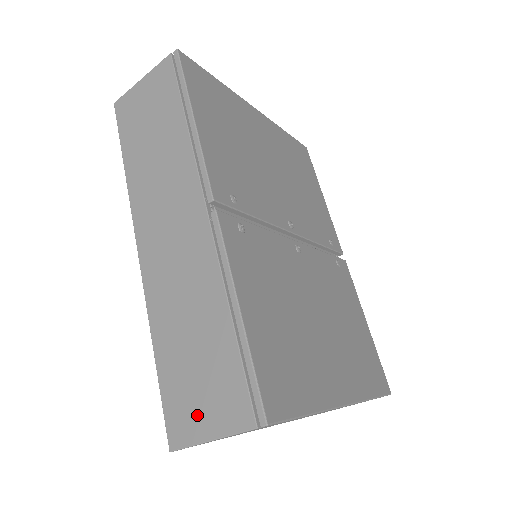
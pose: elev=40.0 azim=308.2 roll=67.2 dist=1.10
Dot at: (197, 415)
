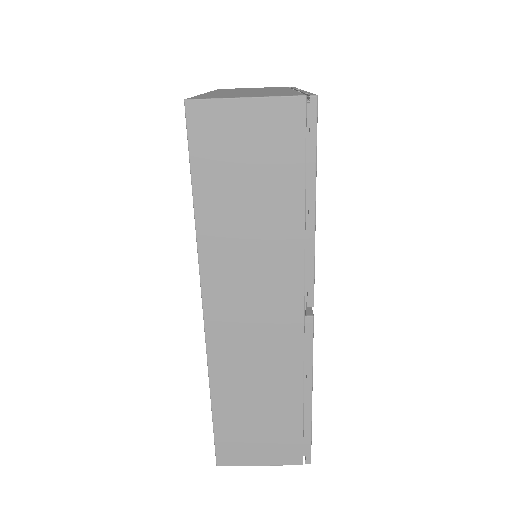
Dot at: (251, 451)
